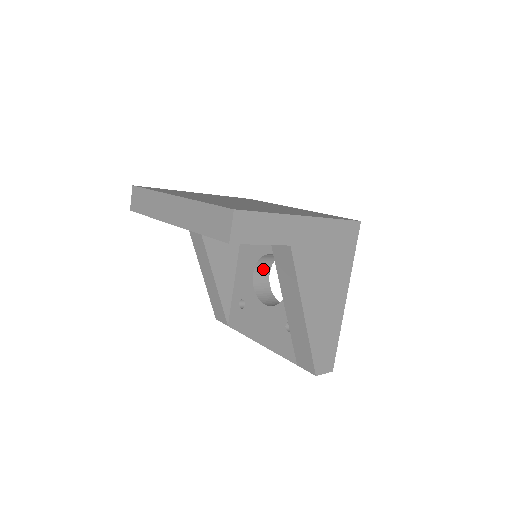
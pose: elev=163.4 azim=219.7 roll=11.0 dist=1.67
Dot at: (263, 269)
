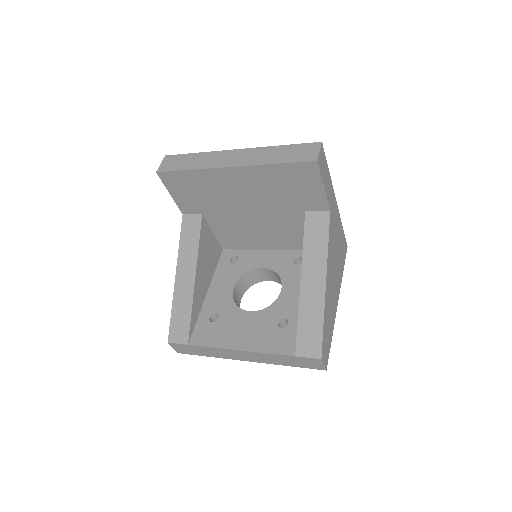
Dot at: (239, 291)
